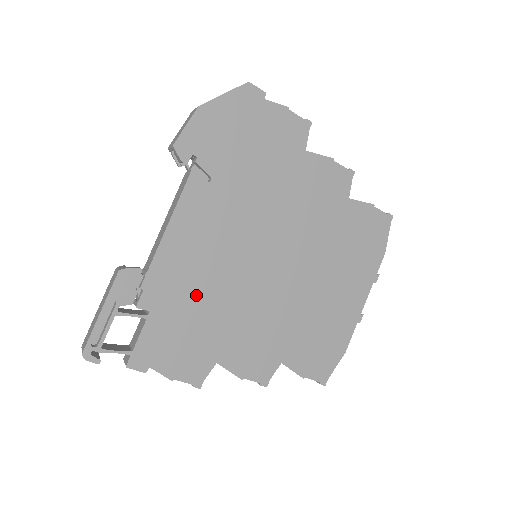
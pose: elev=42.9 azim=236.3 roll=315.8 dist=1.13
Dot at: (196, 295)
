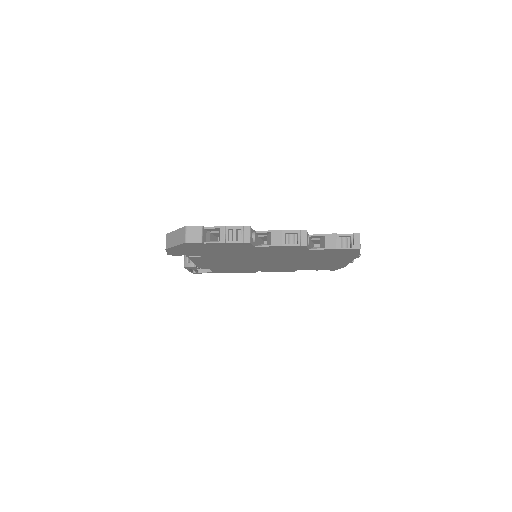
Dot at: (229, 267)
